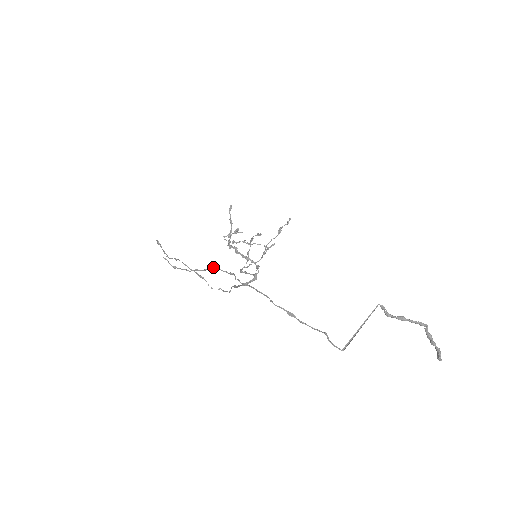
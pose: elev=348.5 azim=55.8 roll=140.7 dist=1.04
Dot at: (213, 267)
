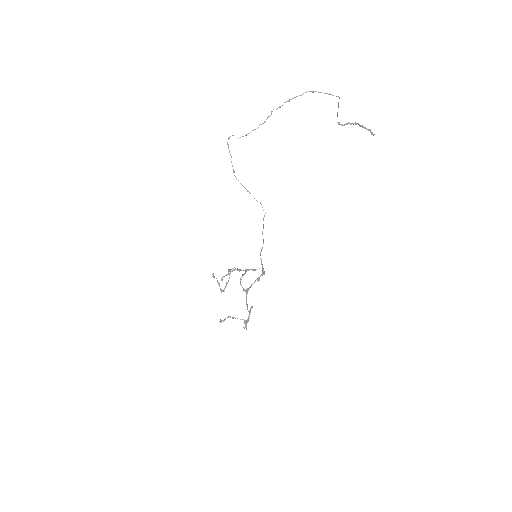
Dot at: (269, 116)
